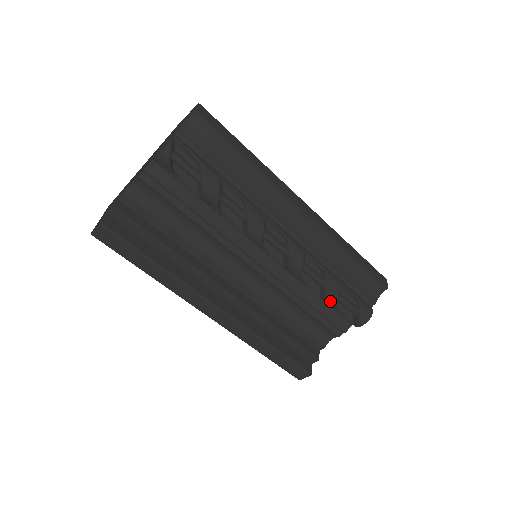
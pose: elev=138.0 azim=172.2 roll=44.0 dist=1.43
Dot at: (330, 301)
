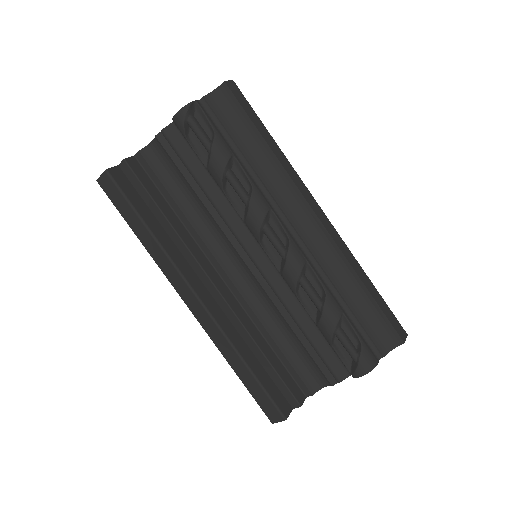
Dot at: (325, 331)
